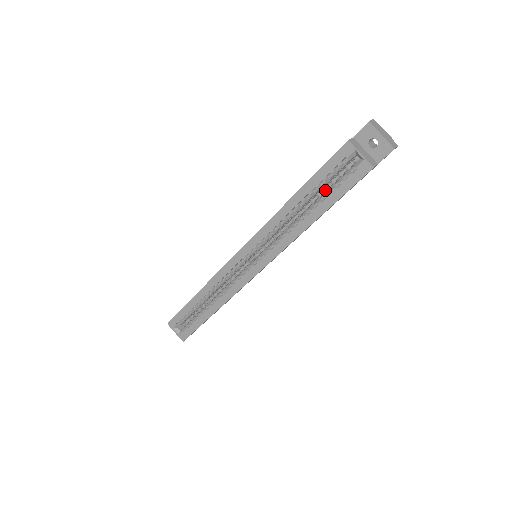
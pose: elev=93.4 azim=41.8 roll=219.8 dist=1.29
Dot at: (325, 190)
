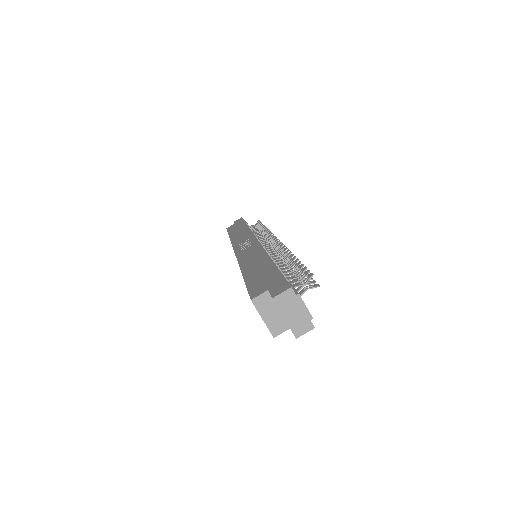
Dot at: occluded
